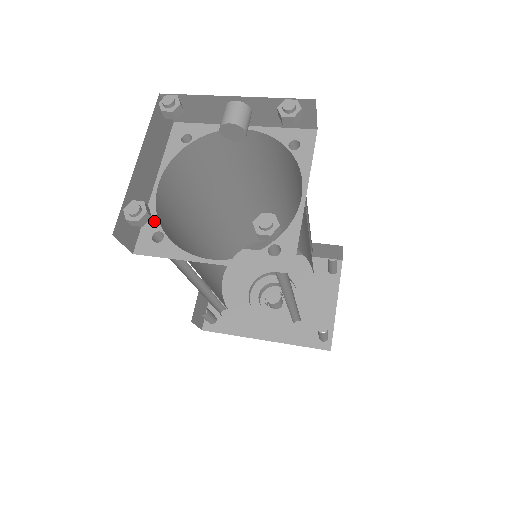
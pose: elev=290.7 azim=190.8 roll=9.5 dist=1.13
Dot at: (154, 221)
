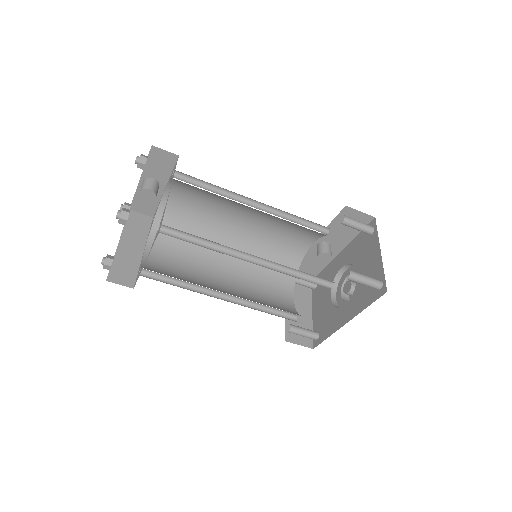
Dot at: (140, 266)
